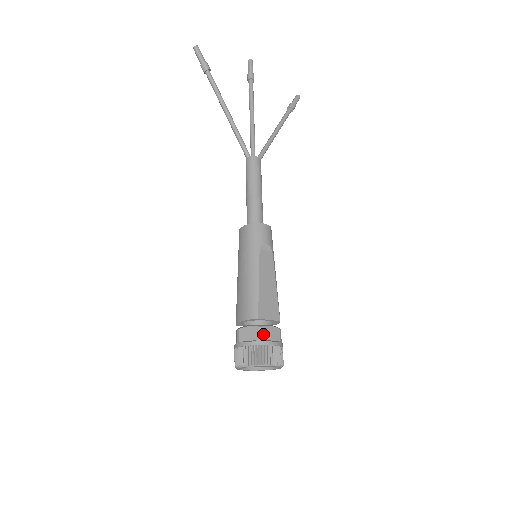
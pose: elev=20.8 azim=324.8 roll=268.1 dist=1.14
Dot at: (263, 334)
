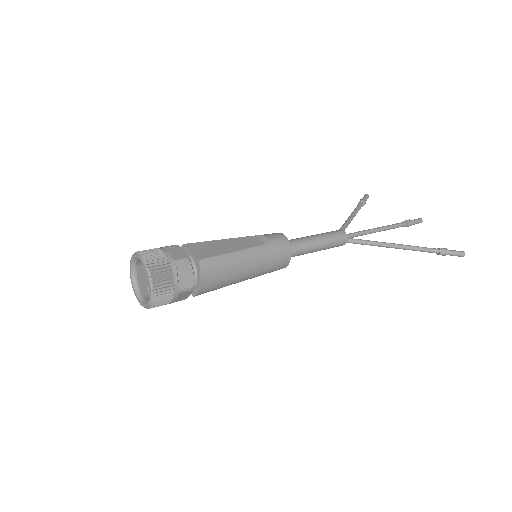
Dot at: (170, 246)
